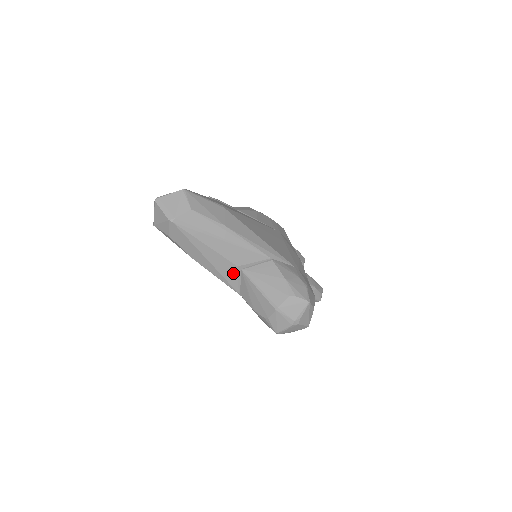
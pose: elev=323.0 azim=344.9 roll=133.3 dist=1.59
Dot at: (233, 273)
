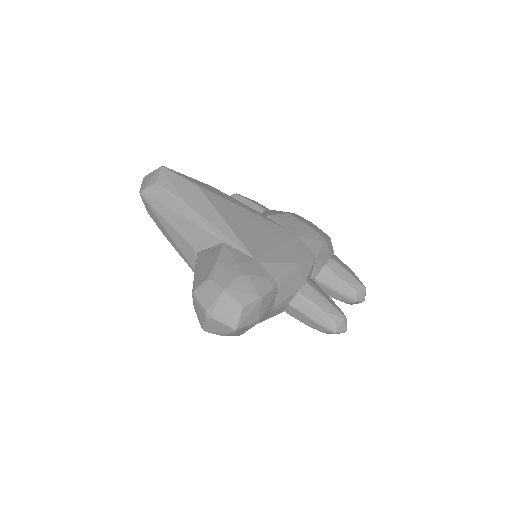
Dot at: (193, 257)
